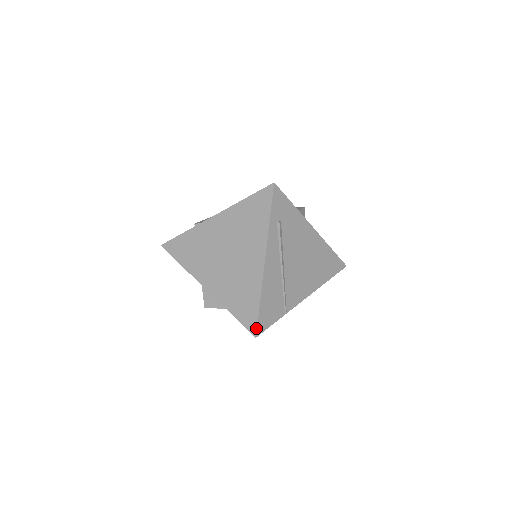
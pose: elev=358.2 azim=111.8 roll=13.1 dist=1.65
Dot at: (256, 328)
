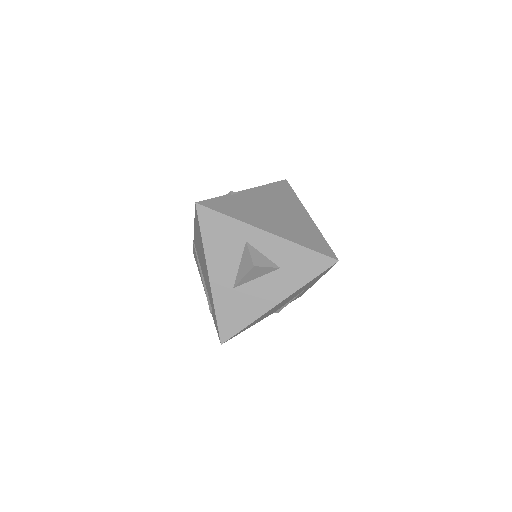
Dot at: (334, 254)
